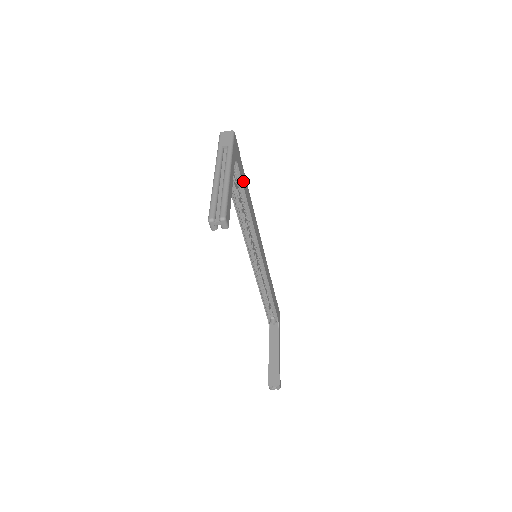
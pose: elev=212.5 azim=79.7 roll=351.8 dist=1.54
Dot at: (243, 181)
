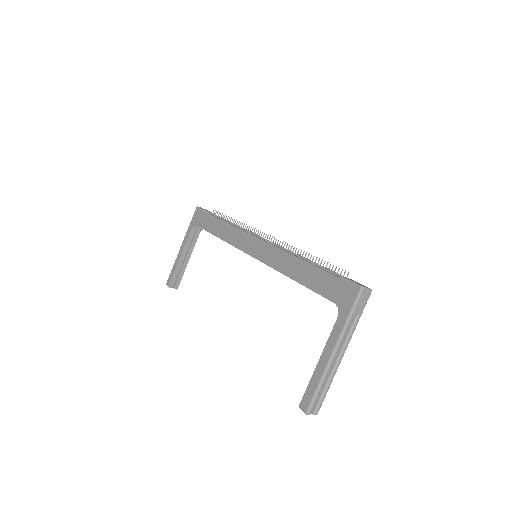
Dot at: occluded
